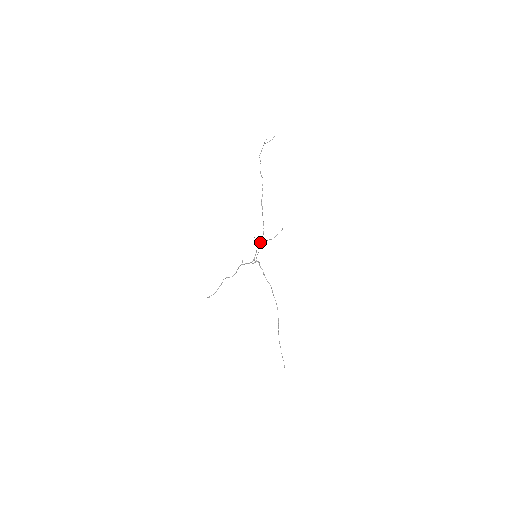
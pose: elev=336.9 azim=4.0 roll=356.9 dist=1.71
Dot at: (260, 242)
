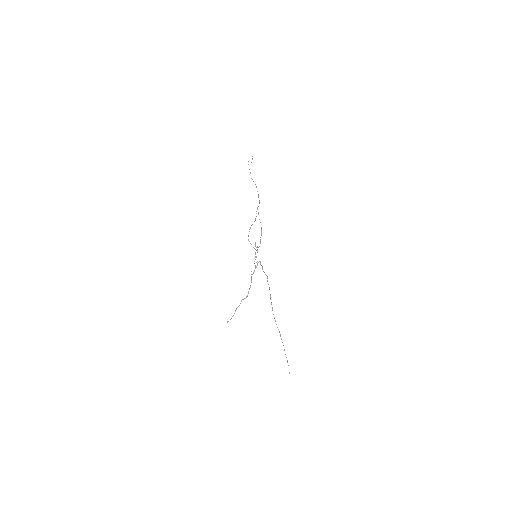
Dot at: occluded
